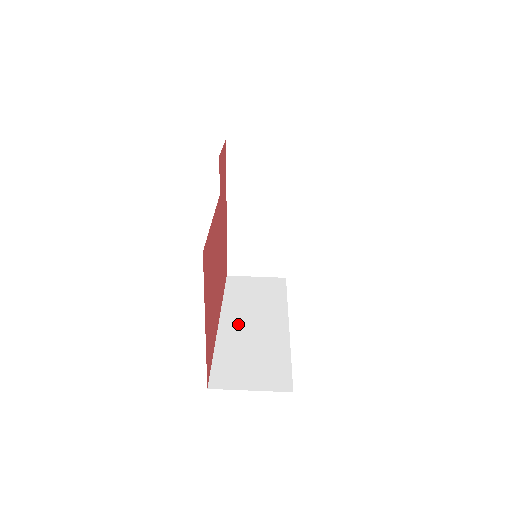
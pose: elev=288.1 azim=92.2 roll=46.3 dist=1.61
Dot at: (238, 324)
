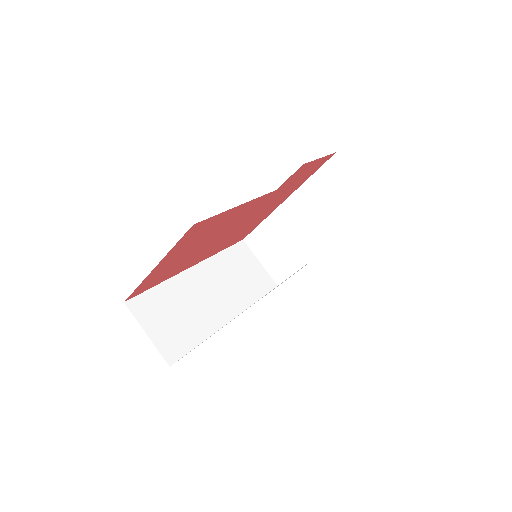
Dot at: (202, 282)
